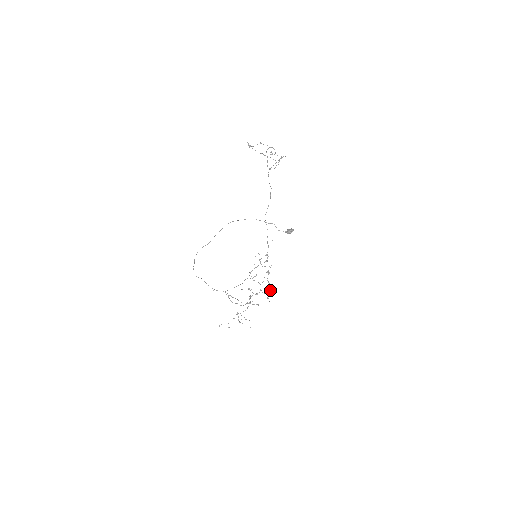
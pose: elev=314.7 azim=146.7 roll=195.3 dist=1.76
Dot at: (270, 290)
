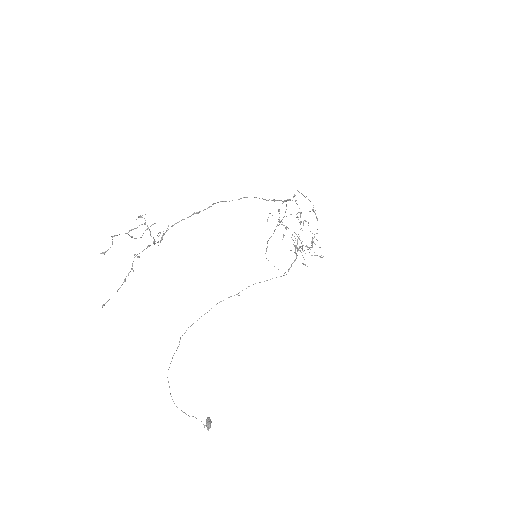
Dot at: occluded
